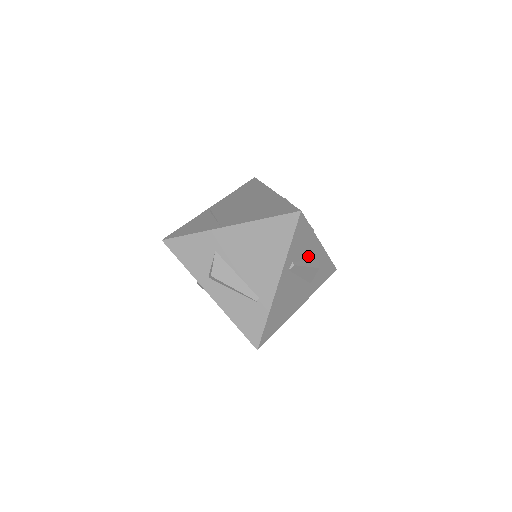
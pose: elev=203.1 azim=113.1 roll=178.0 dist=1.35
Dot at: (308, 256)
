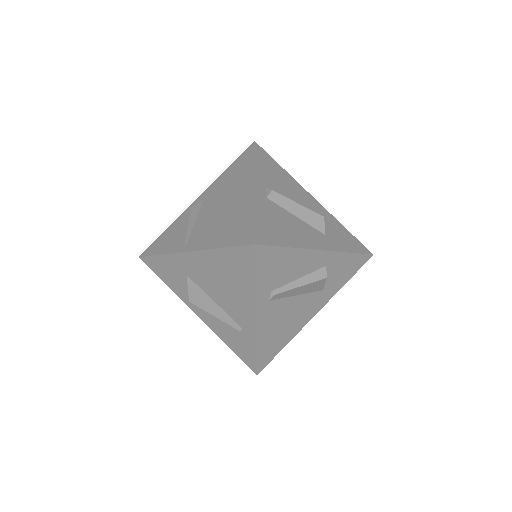
Dot at: (301, 272)
